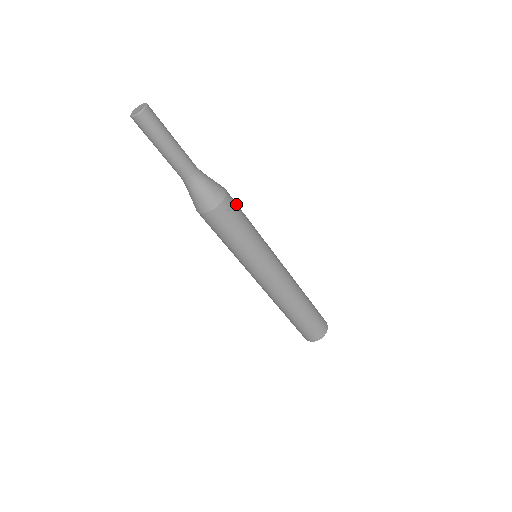
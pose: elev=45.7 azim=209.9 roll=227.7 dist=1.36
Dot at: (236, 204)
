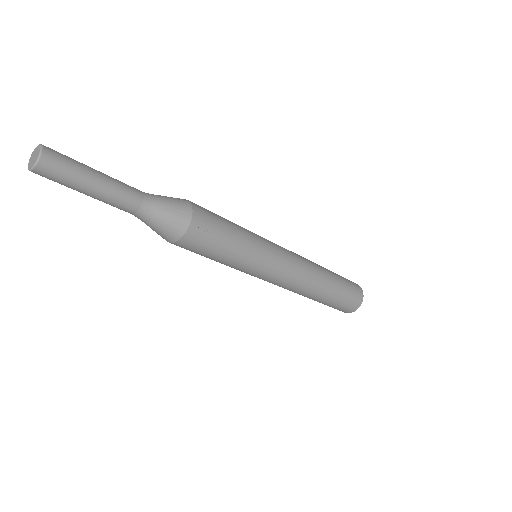
Dot at: (211, 217)
